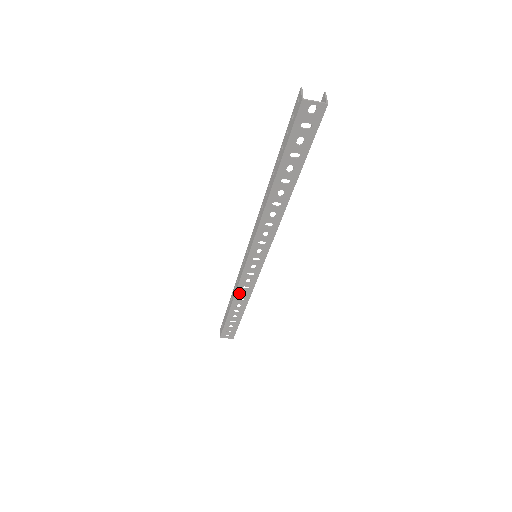
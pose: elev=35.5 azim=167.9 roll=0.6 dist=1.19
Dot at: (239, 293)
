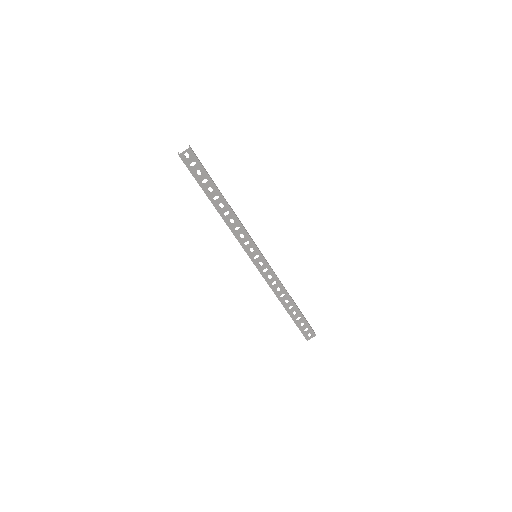
Dot at: (276, 291)
